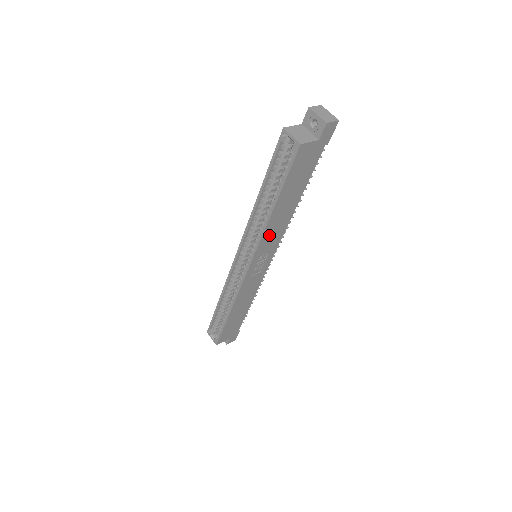
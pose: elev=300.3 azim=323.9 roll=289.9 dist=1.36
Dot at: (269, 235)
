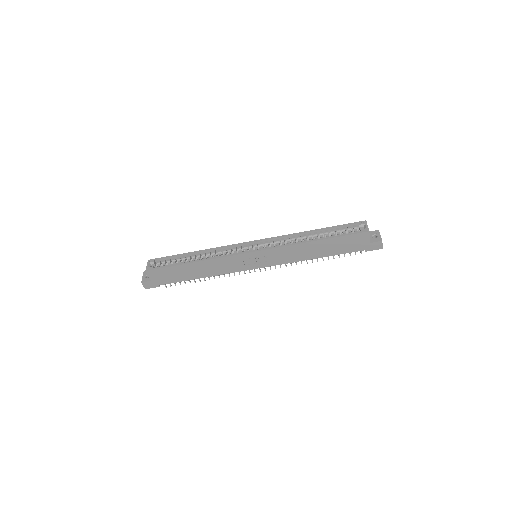
Dot at: (288, 251)
